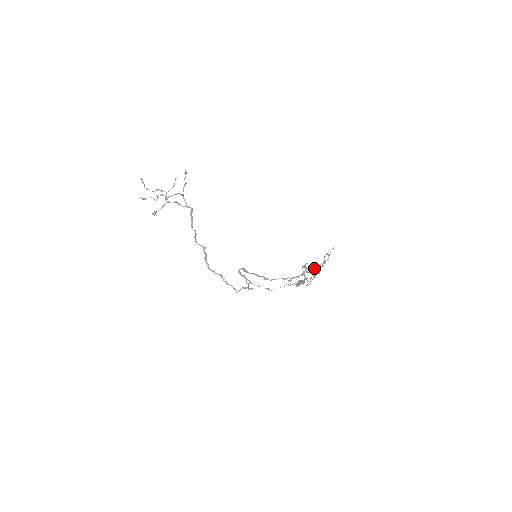
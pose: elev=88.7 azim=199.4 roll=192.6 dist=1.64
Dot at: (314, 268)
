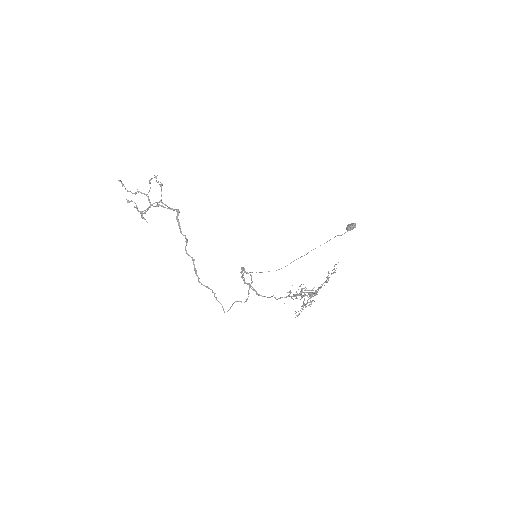
Dot at: (308, 294)
